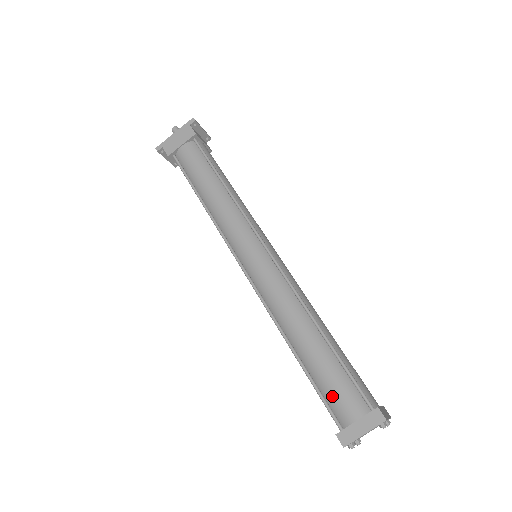
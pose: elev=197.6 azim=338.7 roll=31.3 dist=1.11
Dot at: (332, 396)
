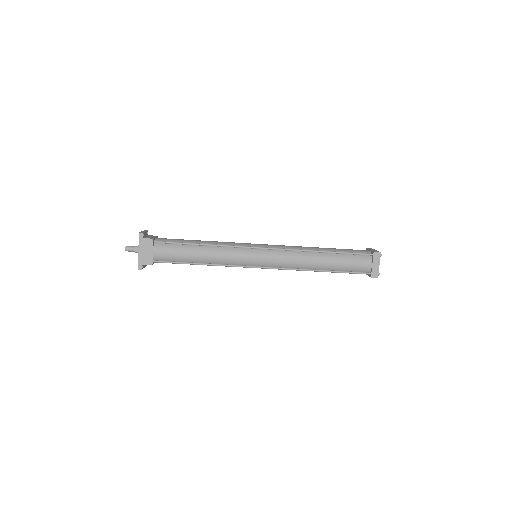
Dot at: (355, 268)
